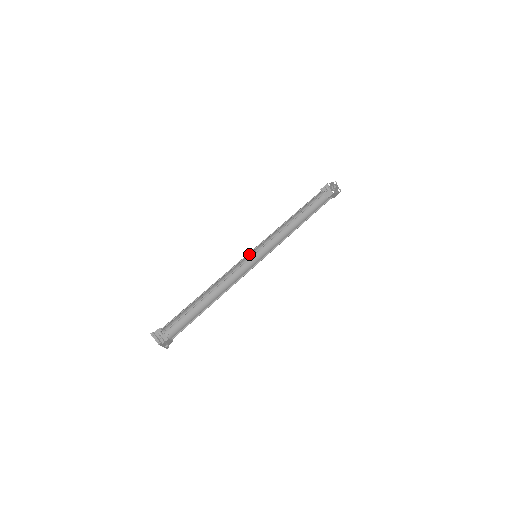
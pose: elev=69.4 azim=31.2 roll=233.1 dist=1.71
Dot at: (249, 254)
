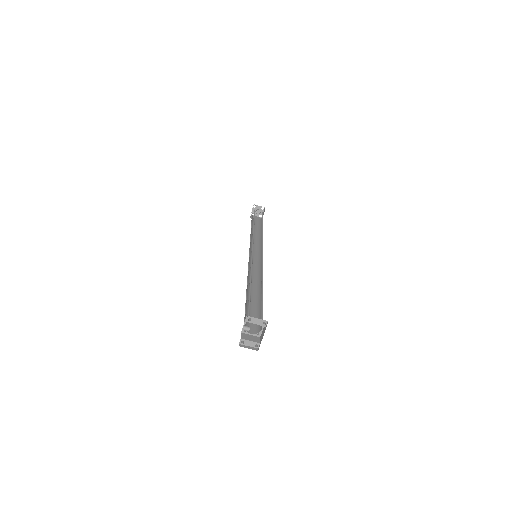
Dot at: (249, 260)
